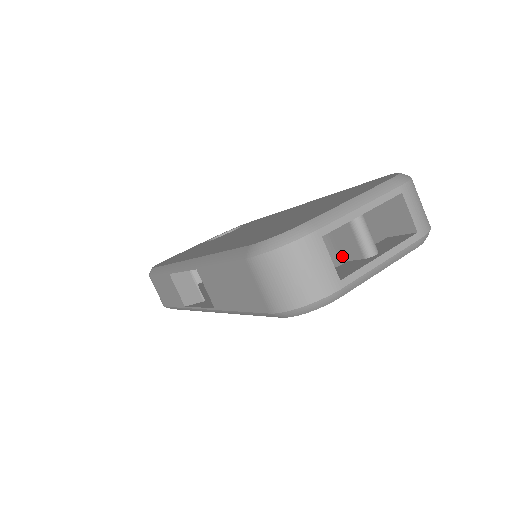
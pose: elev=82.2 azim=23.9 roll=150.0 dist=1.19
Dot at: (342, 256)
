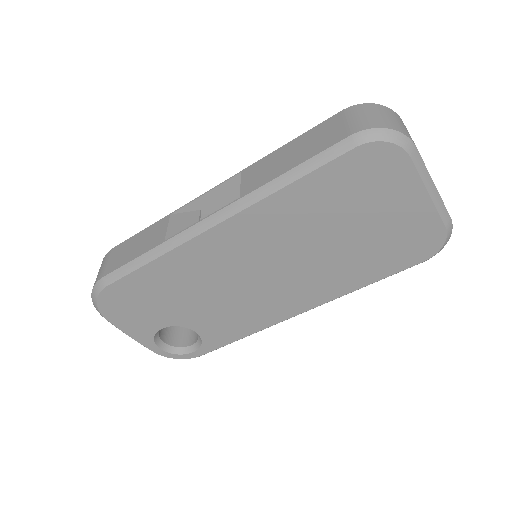
Dot at: occluded
